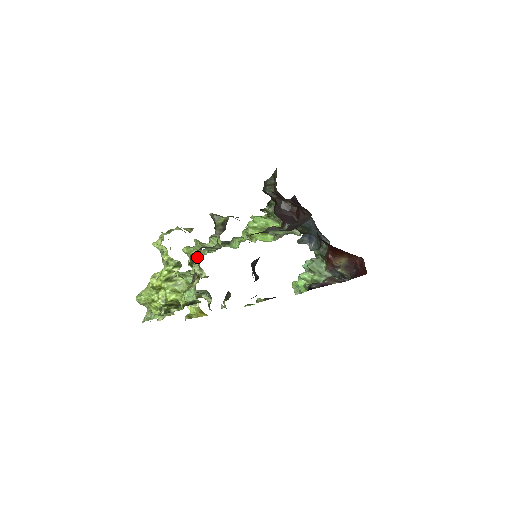
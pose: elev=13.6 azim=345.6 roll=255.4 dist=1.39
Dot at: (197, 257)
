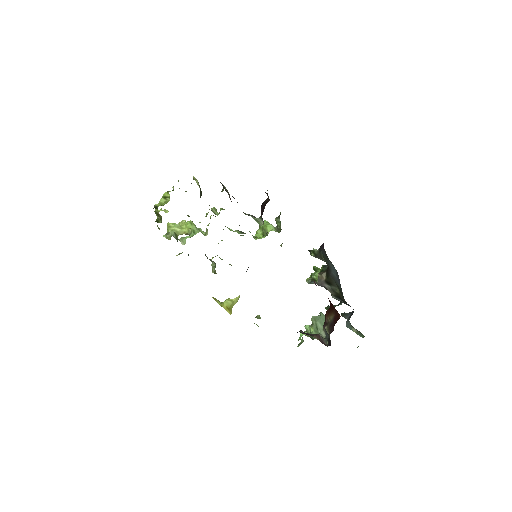
Dot at: (206, 216)
